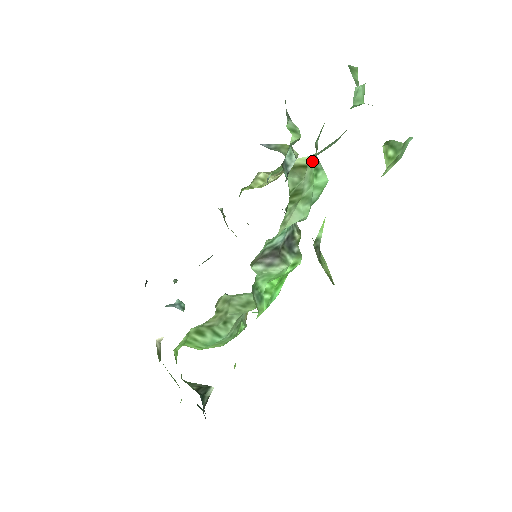
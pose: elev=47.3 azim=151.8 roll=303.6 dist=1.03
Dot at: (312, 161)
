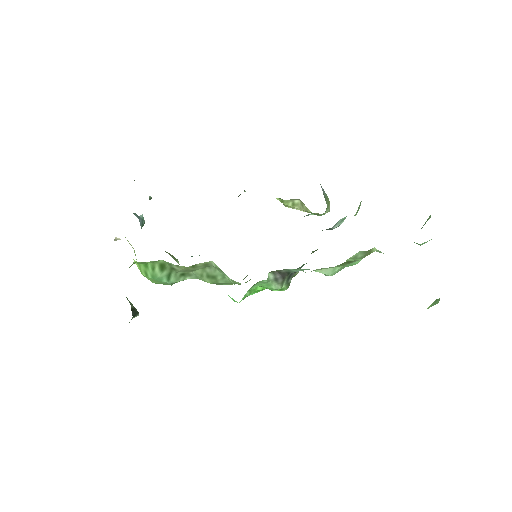
Dot at: occluded
